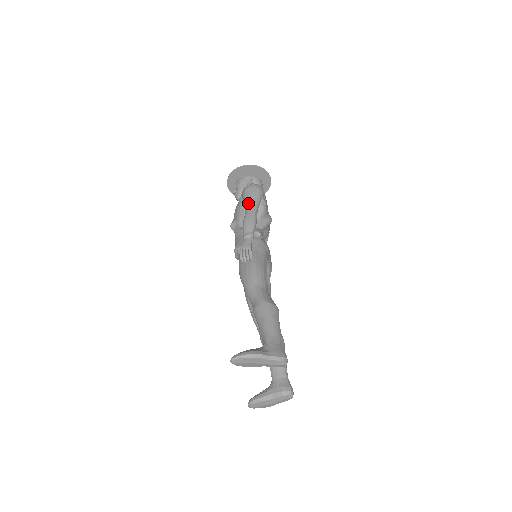
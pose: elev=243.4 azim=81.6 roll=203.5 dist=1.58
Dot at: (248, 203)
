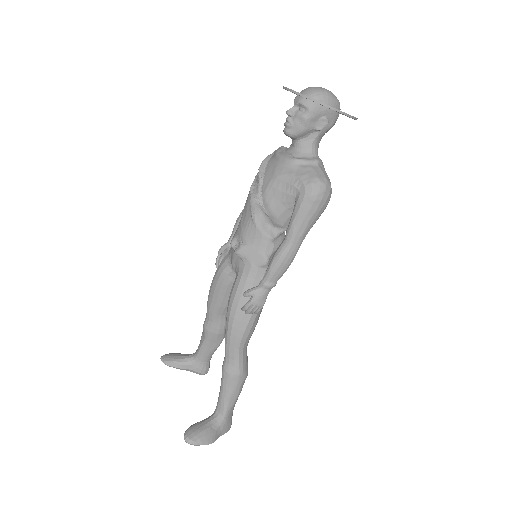
Dot at: (300, 230)
